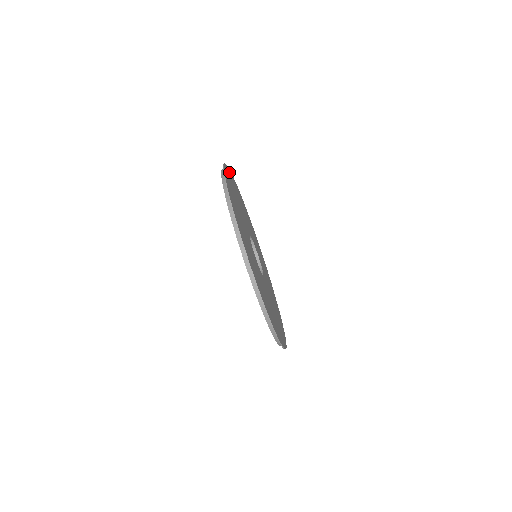
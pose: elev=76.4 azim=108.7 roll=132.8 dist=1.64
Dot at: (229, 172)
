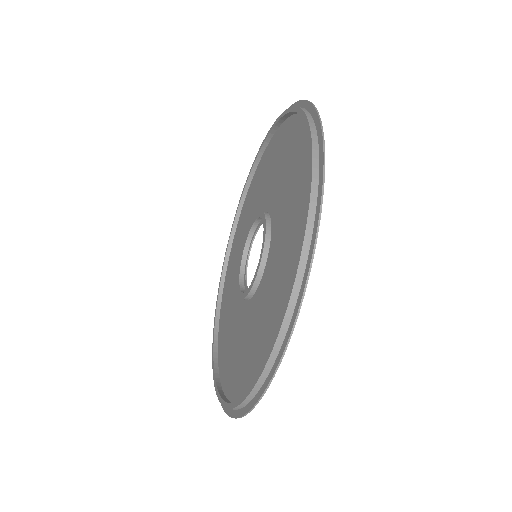
Dot at: (291, 115)
